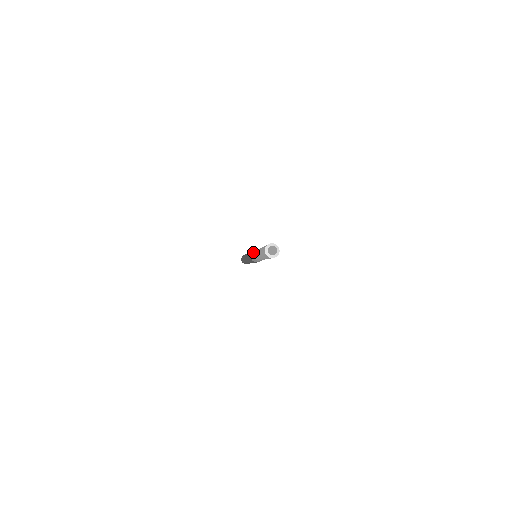
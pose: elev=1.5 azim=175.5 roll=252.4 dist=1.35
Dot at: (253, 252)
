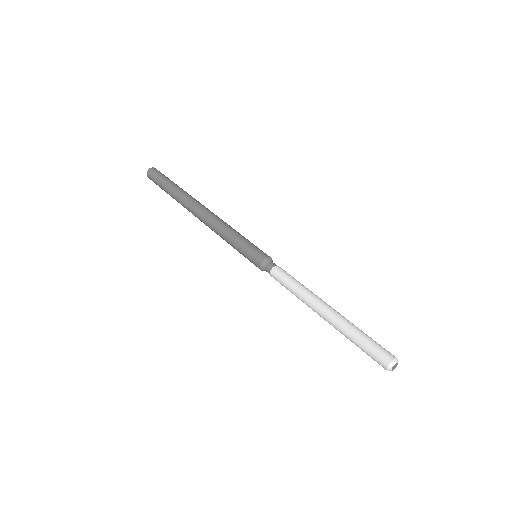
Dot at: (271, 272)
